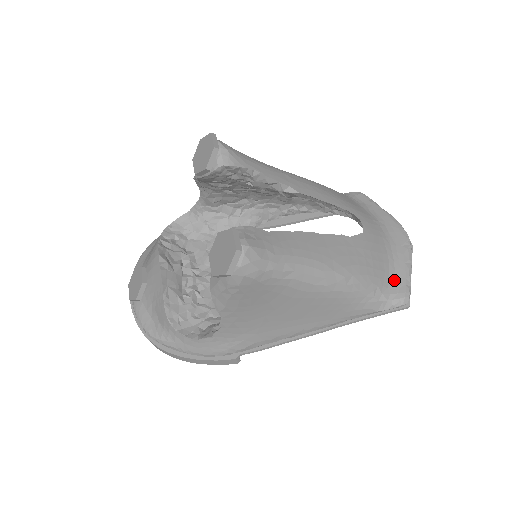
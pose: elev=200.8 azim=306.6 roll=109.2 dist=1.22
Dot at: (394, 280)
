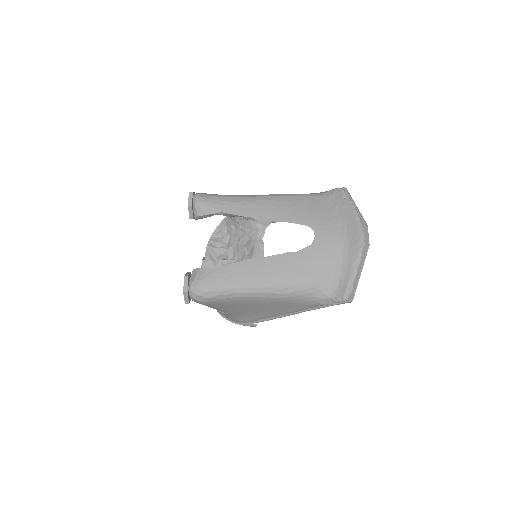
Dot at: (339, 280)
